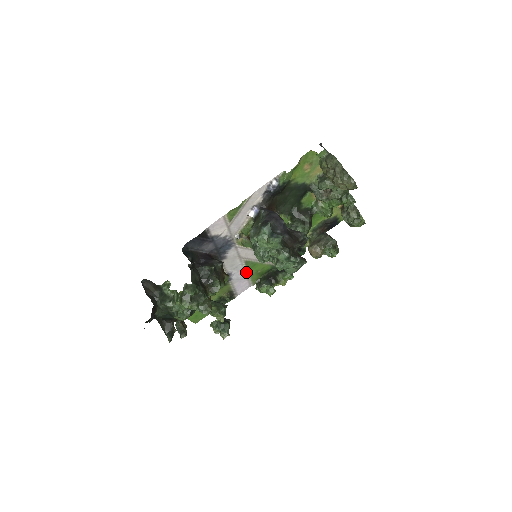
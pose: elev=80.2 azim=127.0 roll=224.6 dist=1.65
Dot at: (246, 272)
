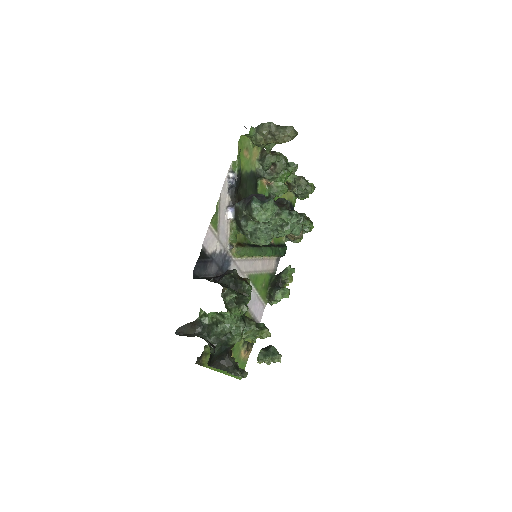
Dot at: (254, 290)
